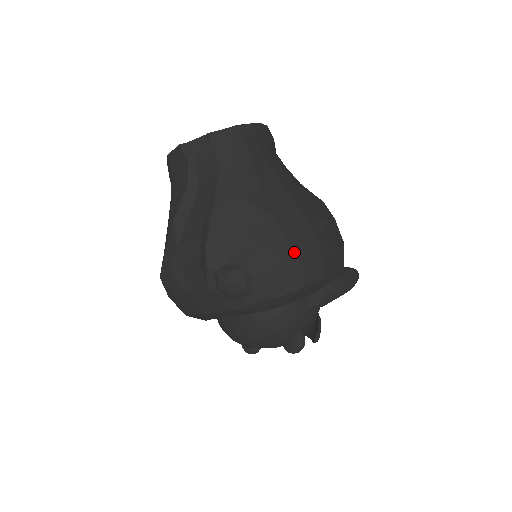
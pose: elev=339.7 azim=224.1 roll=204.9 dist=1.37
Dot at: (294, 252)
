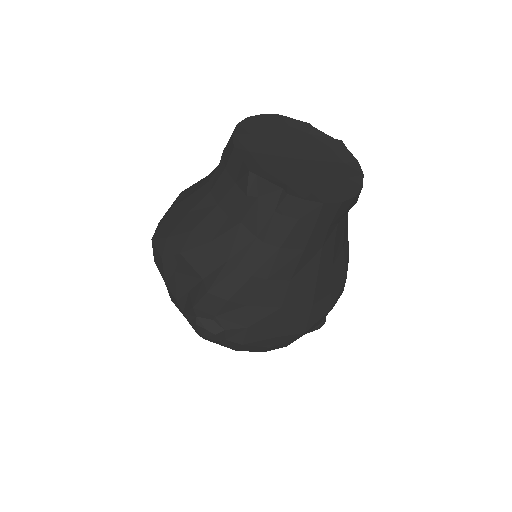
Dot at: (275, 338)
